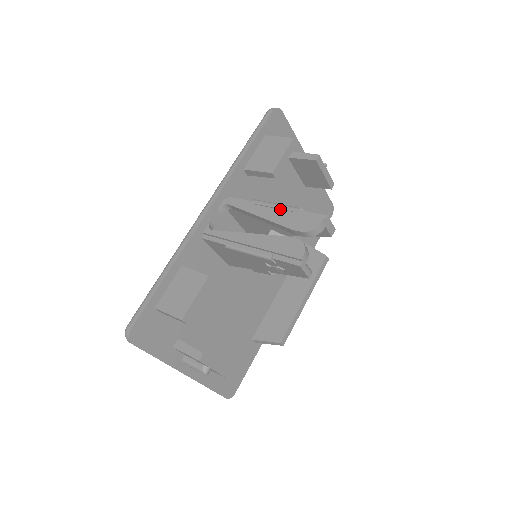
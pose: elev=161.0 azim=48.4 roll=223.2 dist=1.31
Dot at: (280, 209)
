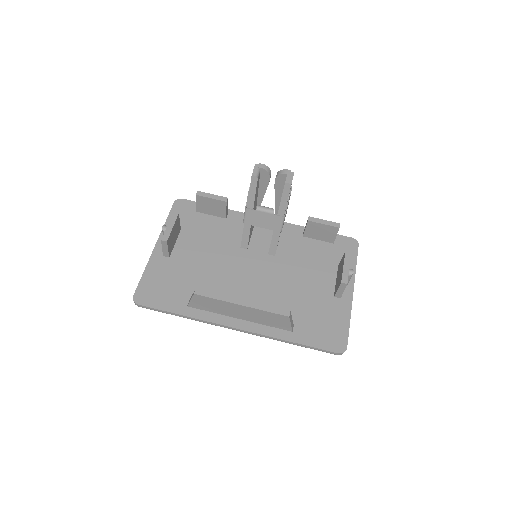
Dot at: occluded
